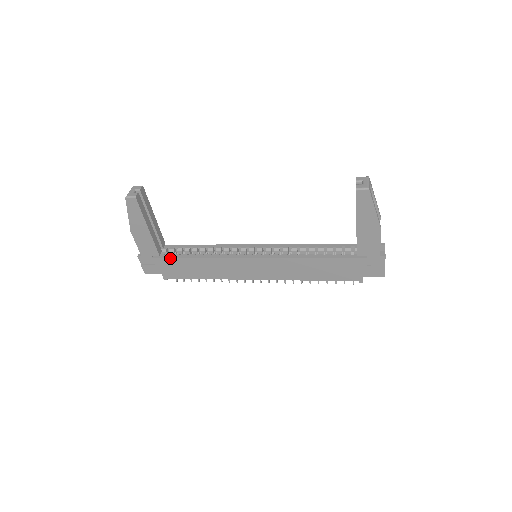
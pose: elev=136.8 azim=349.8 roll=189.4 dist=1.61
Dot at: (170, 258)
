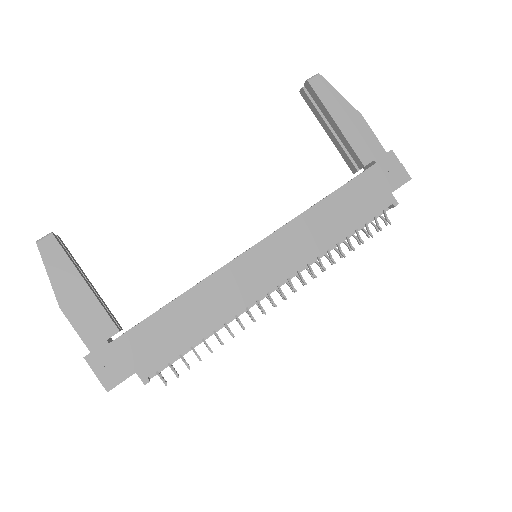
Dot at: (138, 325)
